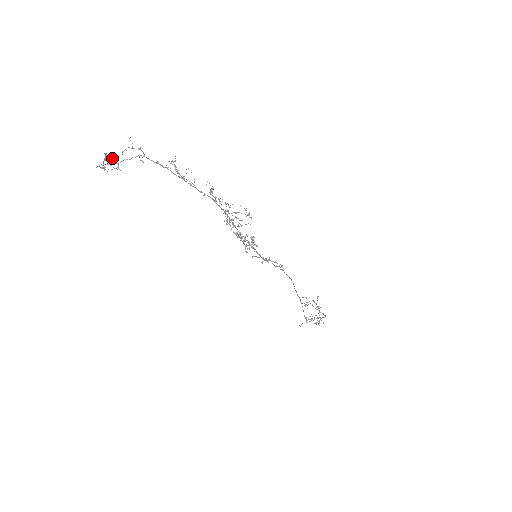
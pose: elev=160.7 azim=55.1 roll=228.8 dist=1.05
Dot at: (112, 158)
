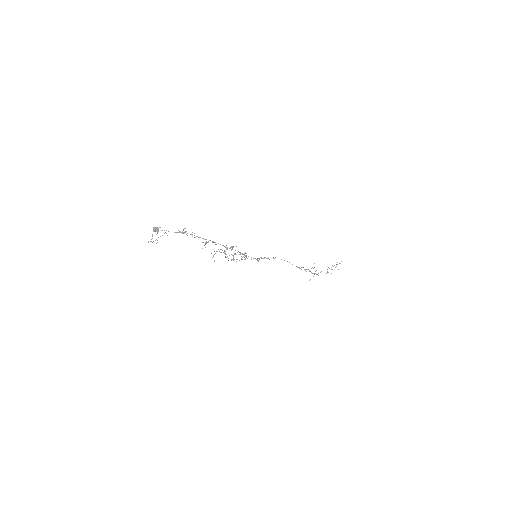
Dot at: (158, 228)
